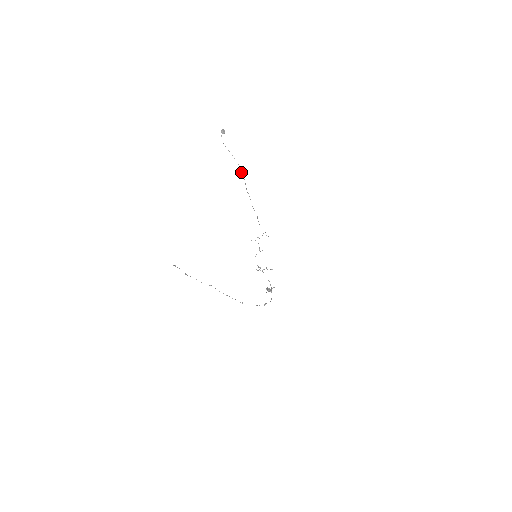
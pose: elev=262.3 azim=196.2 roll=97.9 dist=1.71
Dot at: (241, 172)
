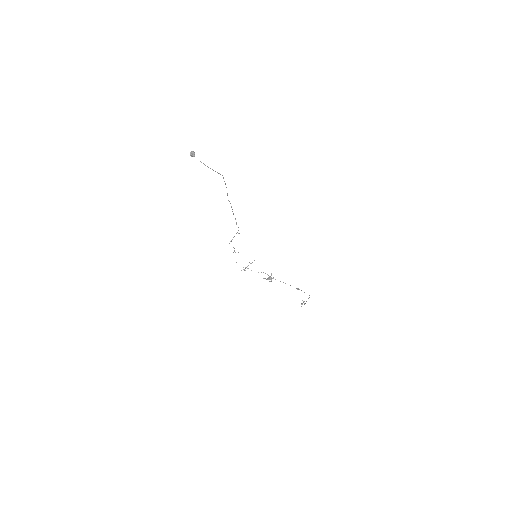
Dot at: (225, 184)
